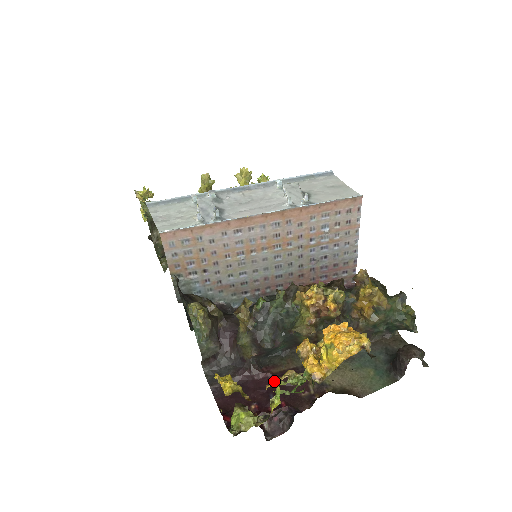
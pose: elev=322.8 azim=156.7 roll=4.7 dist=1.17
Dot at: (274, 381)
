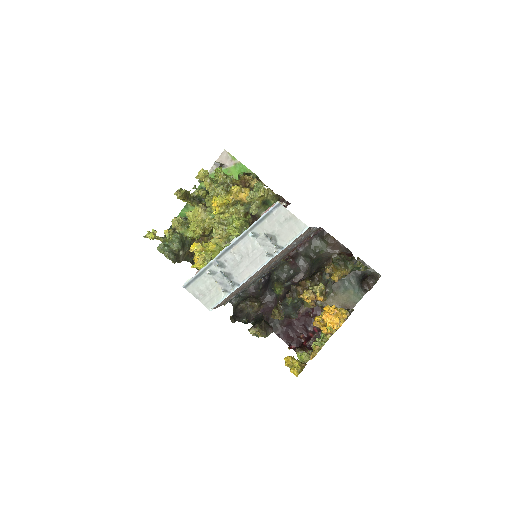
Dot at: (312, 355)
